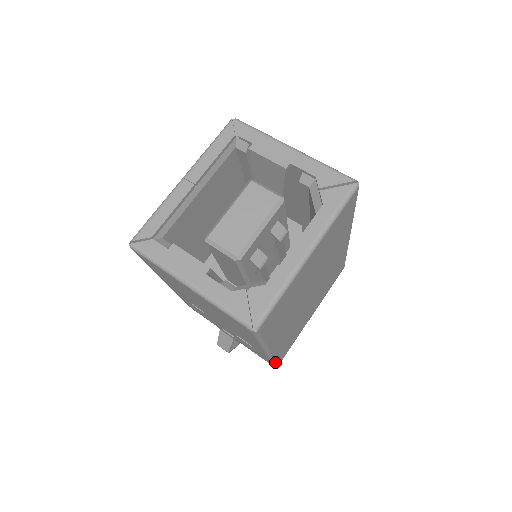
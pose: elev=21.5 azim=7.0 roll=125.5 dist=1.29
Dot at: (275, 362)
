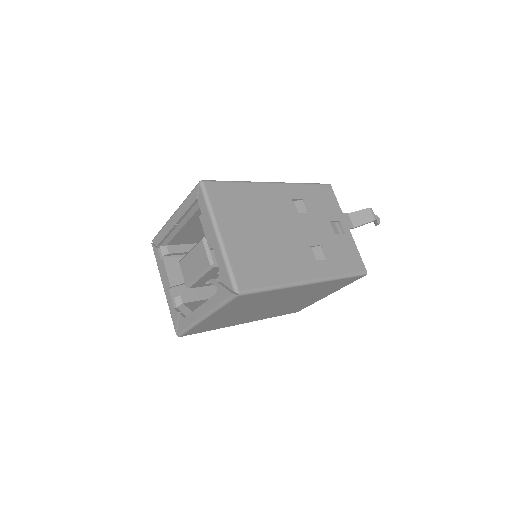
Dot at: (281, 315)
